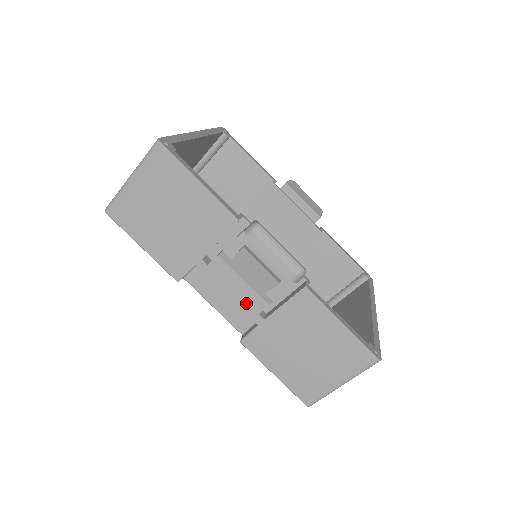
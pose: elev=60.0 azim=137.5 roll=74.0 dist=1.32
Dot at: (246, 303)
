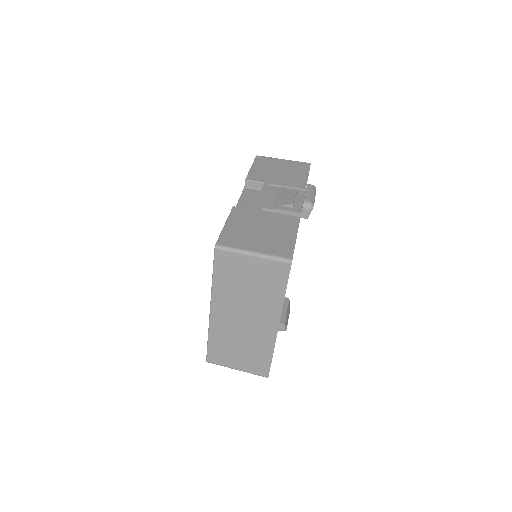
Dot at: (263, 202)
